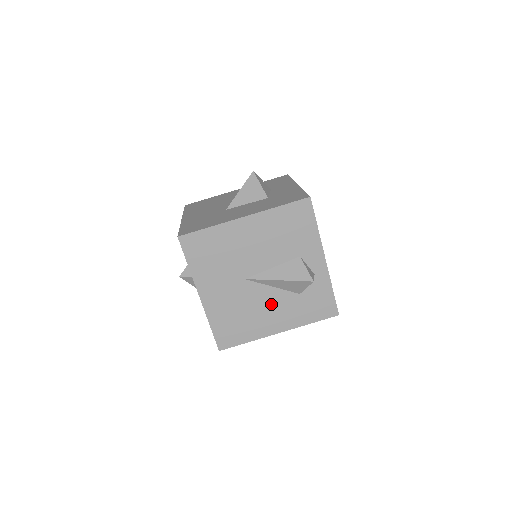
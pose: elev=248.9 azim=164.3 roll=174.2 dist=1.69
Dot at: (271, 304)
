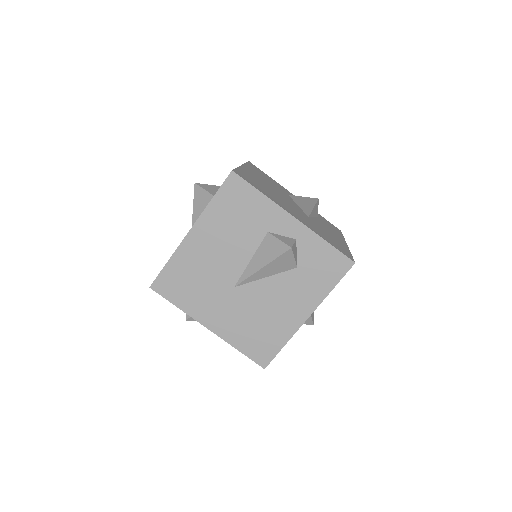
Dot at: (277, 295)
